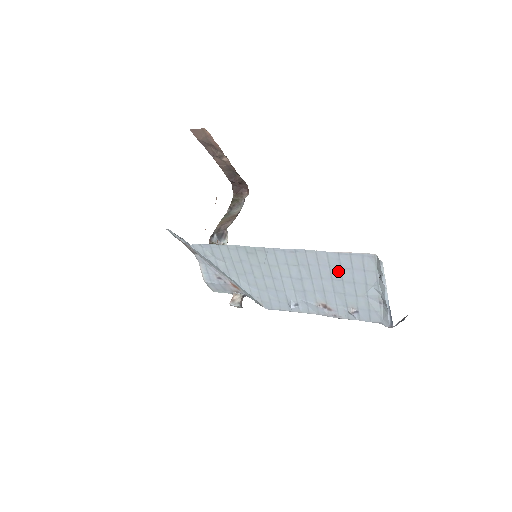
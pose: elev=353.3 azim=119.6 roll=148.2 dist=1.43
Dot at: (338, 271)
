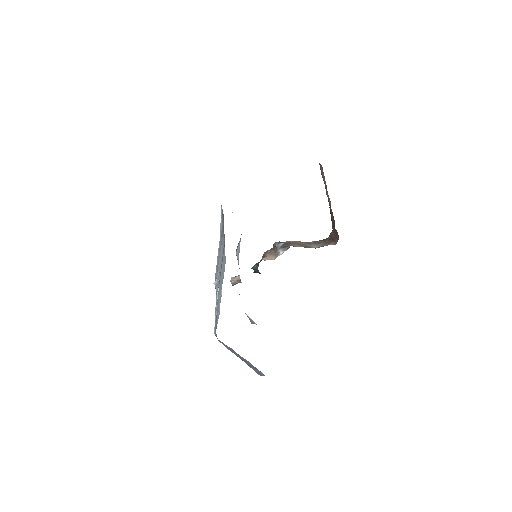
Dot at: (222, 267)
